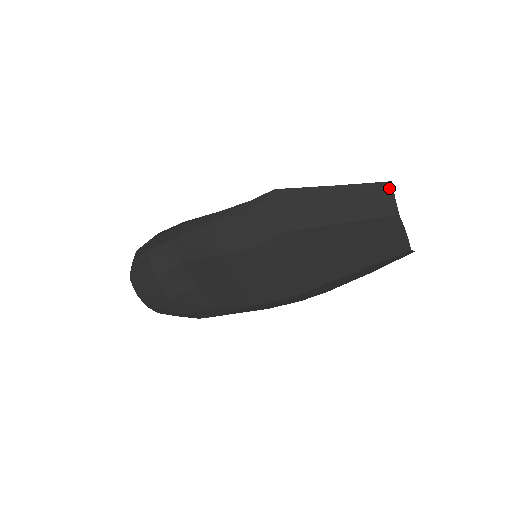
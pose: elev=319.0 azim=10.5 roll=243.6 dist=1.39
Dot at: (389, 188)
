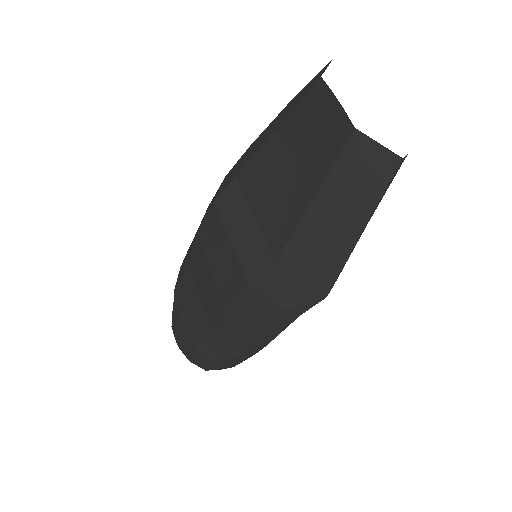
Dot at: (328, 65)
